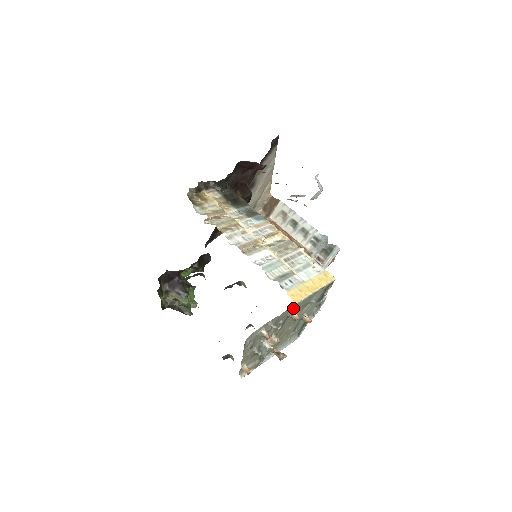
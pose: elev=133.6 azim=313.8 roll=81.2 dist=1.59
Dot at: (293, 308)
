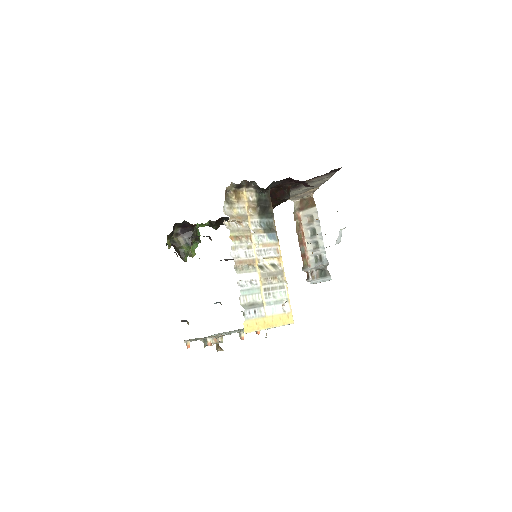
Dot at: occluded
